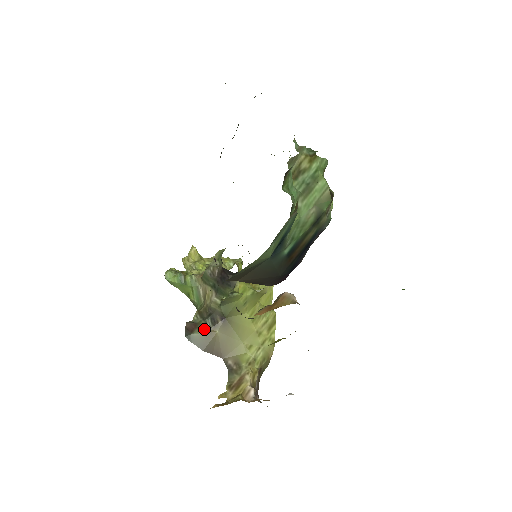
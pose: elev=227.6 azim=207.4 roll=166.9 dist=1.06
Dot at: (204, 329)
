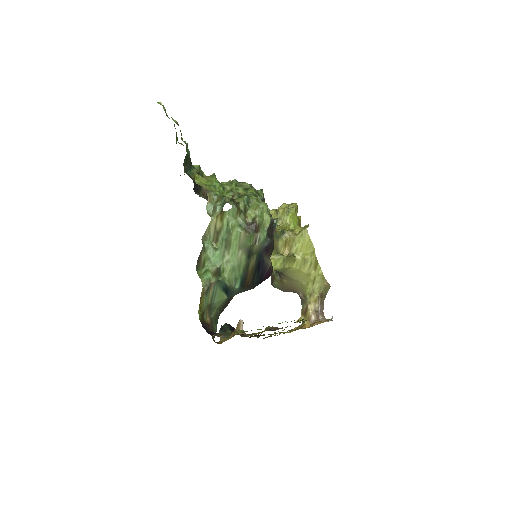
Dot at: (277, 280)
